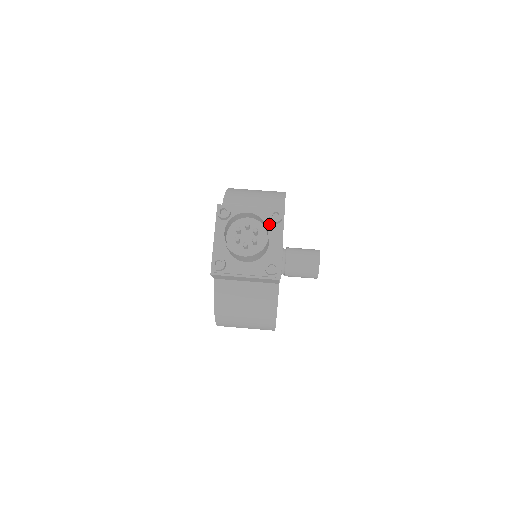
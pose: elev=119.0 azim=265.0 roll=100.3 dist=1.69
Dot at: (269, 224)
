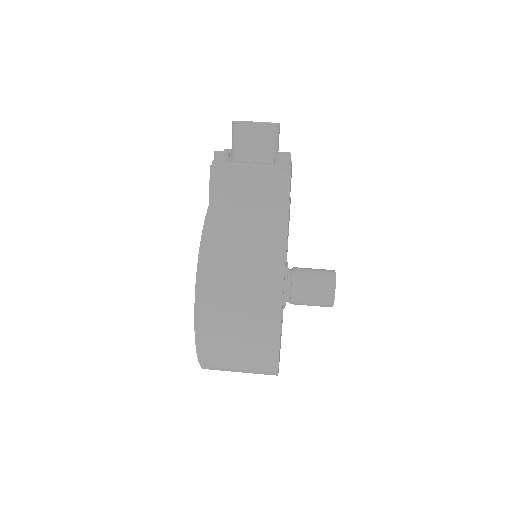
Dot at: occluded
